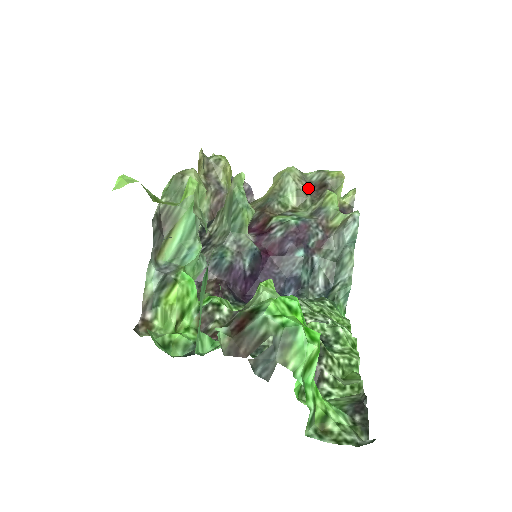
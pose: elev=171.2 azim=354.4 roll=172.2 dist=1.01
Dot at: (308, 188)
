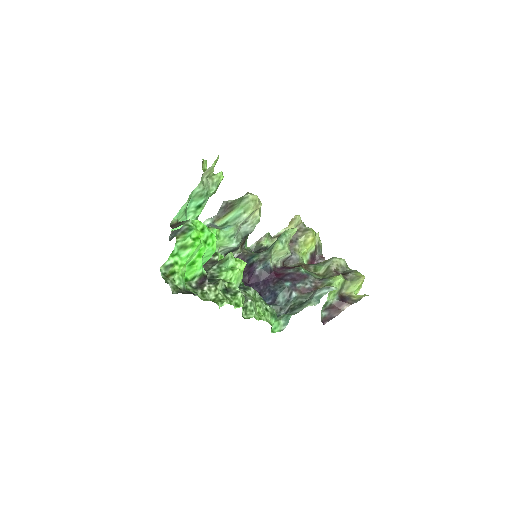
Dot at: (337, 271)
